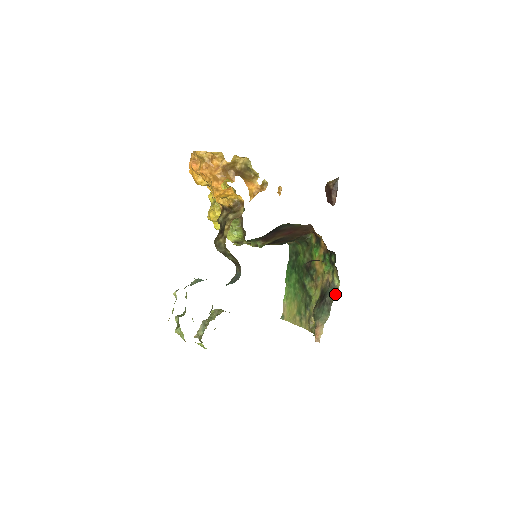
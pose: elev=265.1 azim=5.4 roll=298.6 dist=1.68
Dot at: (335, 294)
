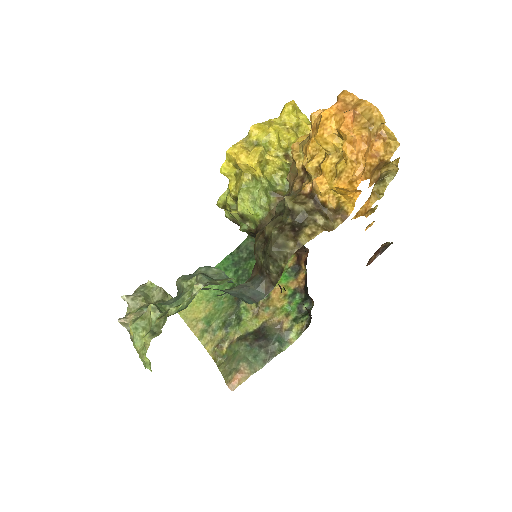
Dot at: (283, 347)
